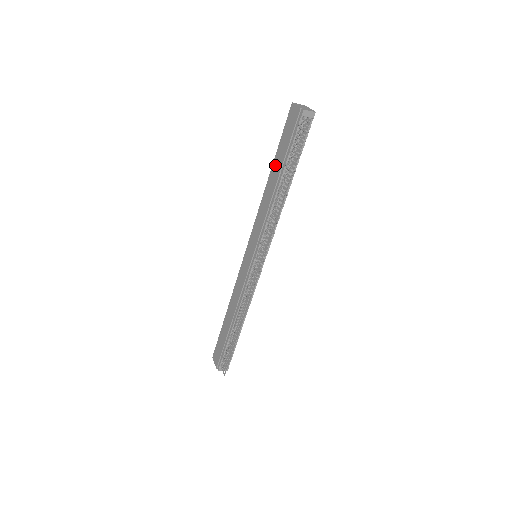
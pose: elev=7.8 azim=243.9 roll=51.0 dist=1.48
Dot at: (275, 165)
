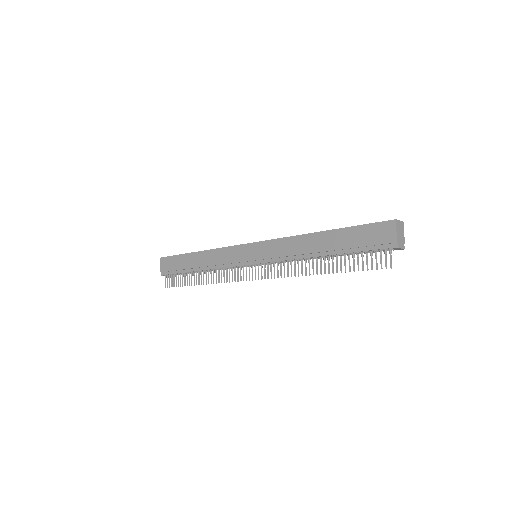
Dot at: (333, 236)
